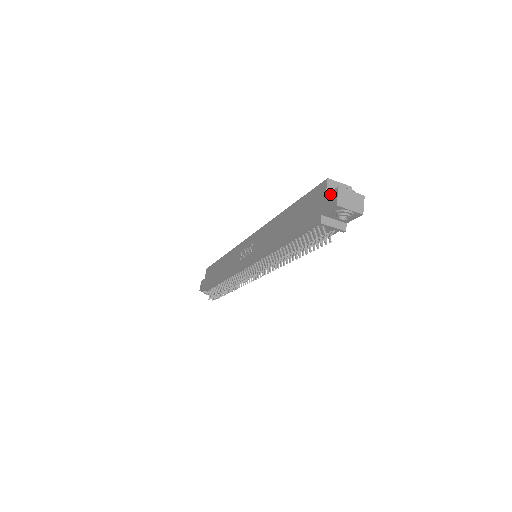
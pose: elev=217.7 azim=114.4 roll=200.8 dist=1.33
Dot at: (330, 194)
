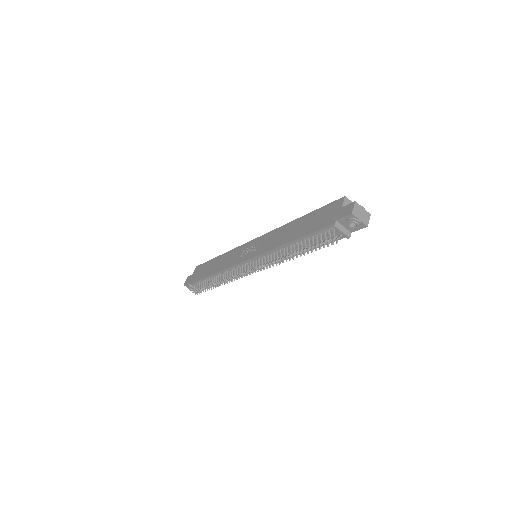
Dot at: (346, 206)
